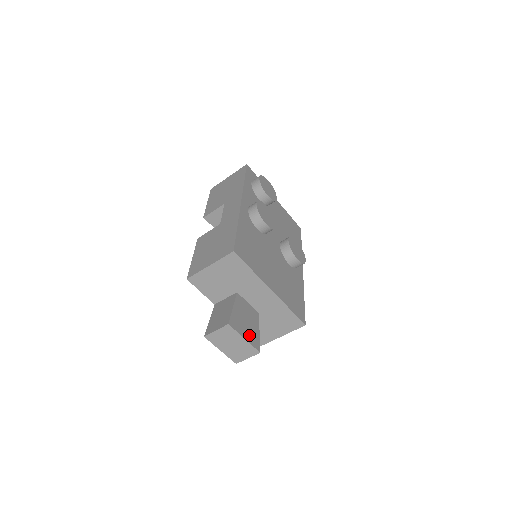
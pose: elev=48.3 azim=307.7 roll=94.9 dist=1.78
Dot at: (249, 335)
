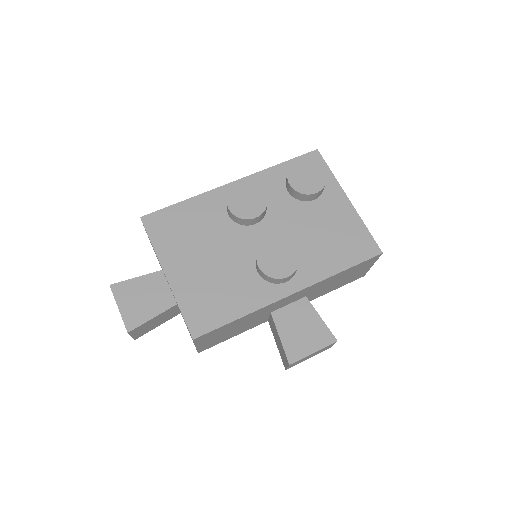
Dot at: (130, 310)
